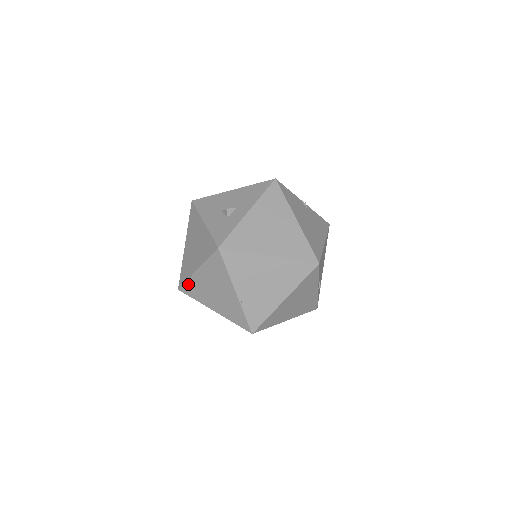
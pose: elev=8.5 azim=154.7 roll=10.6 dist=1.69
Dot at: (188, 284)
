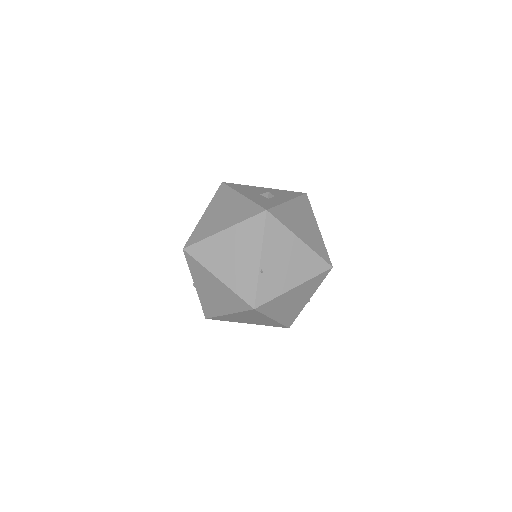
Dot at: (202, 244)
